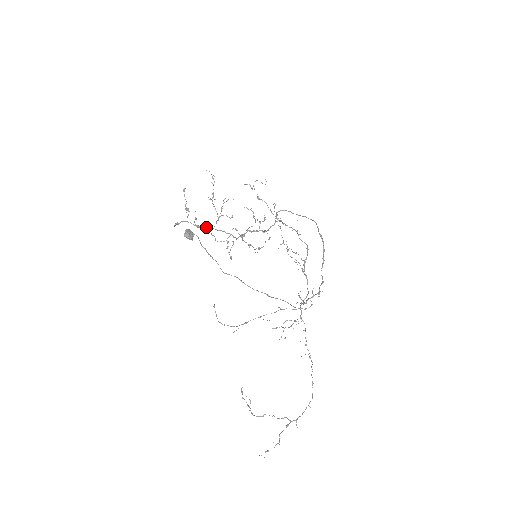
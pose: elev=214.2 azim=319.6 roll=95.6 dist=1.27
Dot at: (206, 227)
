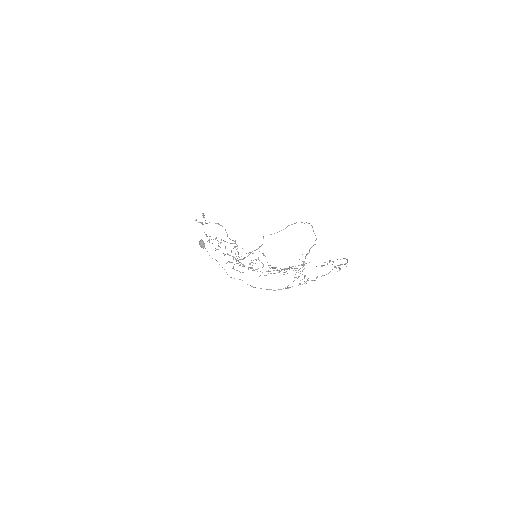
Dot at: (216, 238)
